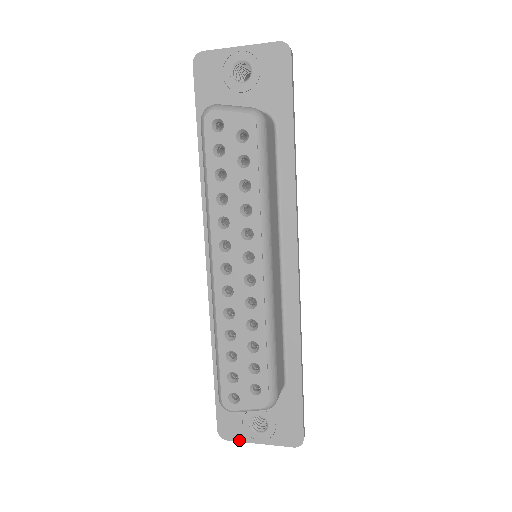
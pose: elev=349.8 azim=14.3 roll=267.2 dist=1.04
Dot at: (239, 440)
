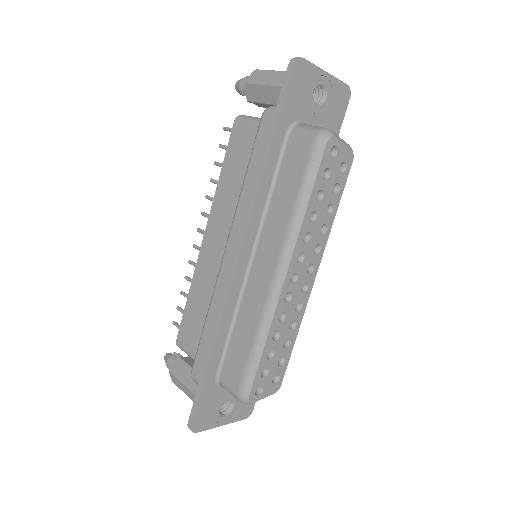
Dot at: (207, 429)
